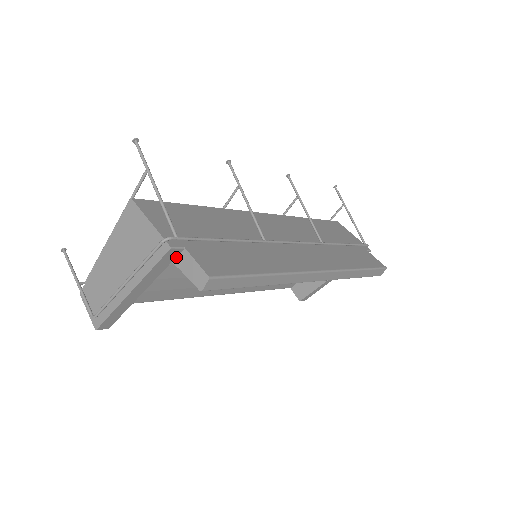
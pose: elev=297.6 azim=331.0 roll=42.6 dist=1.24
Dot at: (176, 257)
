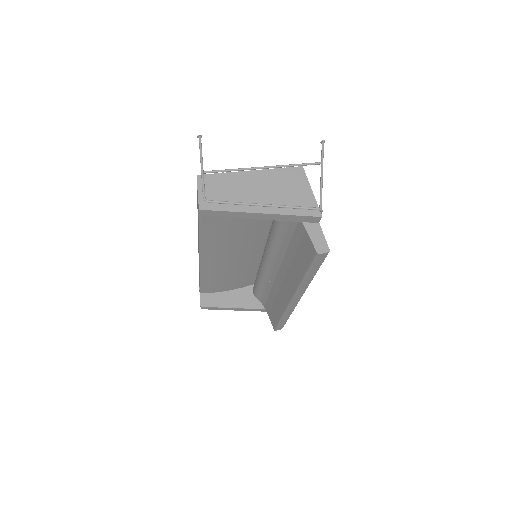
Dot at: (308, 222)
